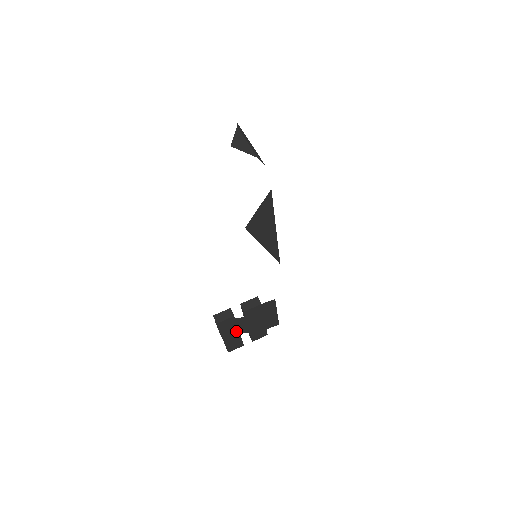
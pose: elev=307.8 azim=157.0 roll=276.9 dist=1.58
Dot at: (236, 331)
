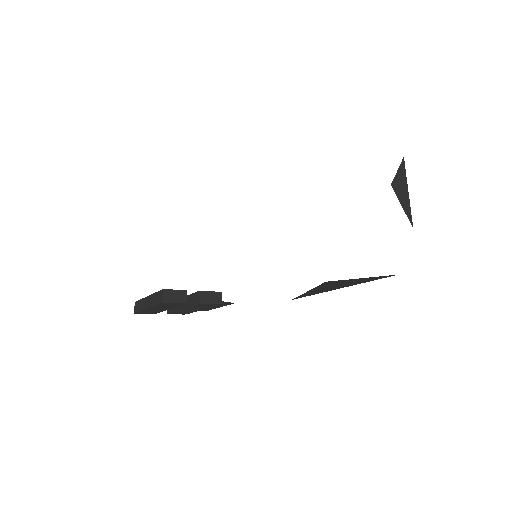
Dot at: (168, 308)
